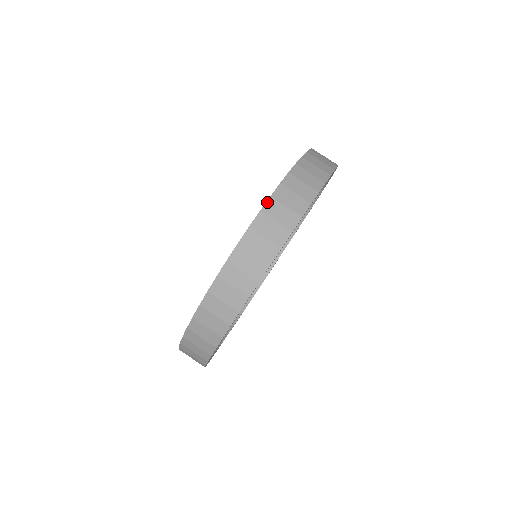
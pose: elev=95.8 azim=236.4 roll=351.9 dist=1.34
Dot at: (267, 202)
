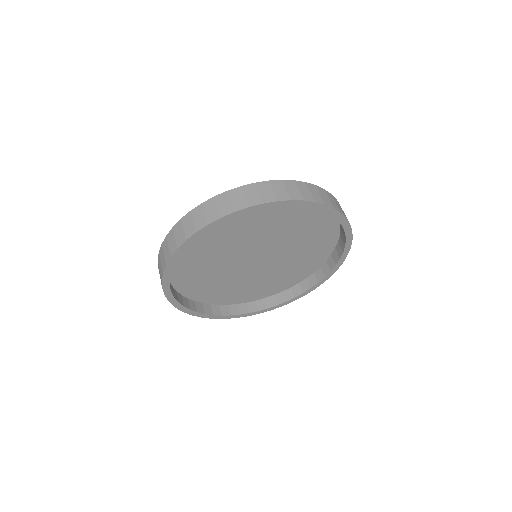
Dot at: (236, 188)
